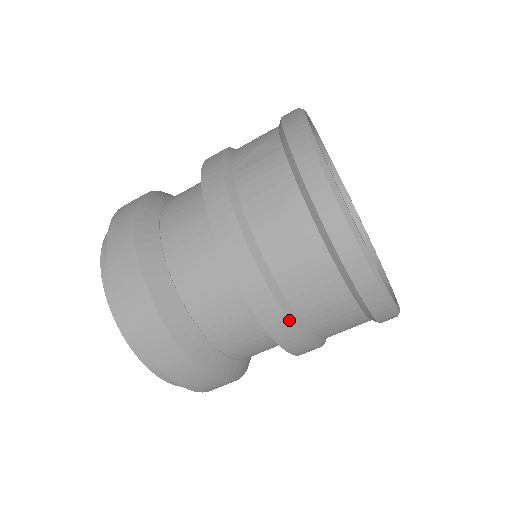
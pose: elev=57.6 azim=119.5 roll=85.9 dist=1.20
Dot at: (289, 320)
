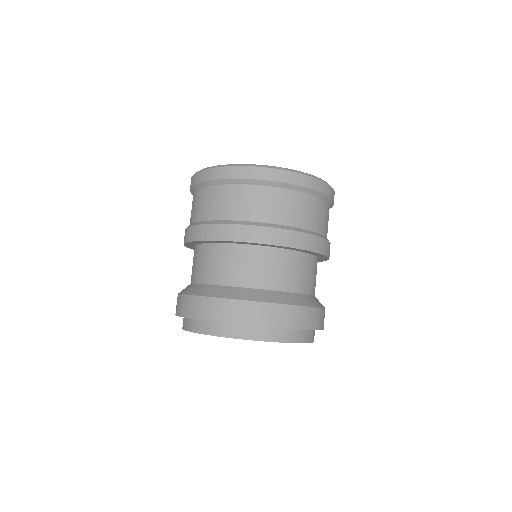
Dot at: (276, 228)
